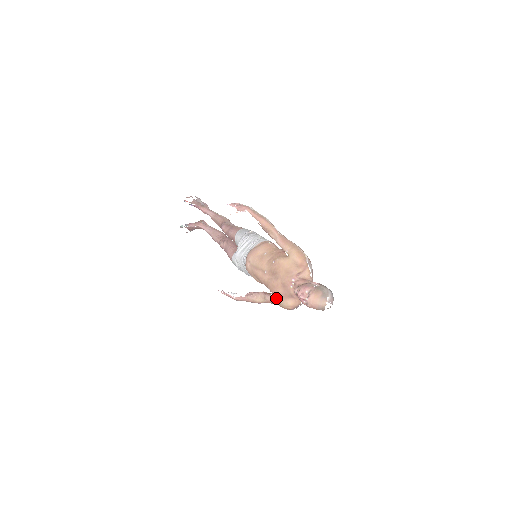
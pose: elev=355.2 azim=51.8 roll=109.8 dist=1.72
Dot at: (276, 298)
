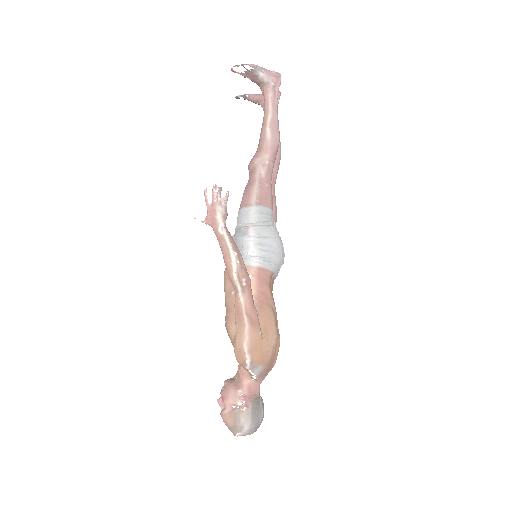
Dot at: occluded
